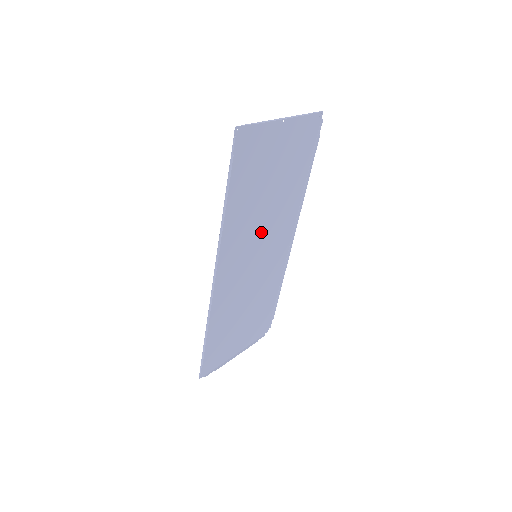
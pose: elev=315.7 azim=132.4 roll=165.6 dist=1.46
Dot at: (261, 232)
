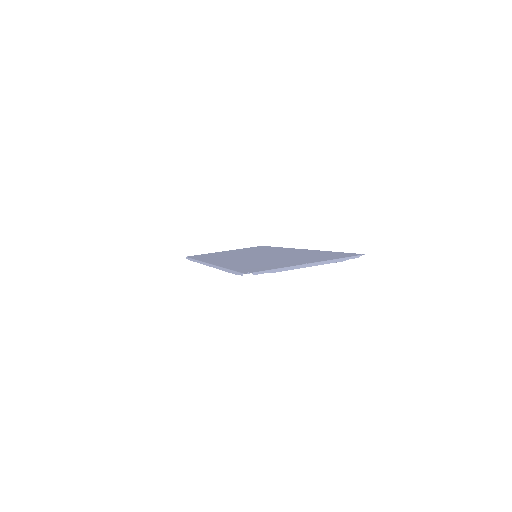
Dot at: occluded
